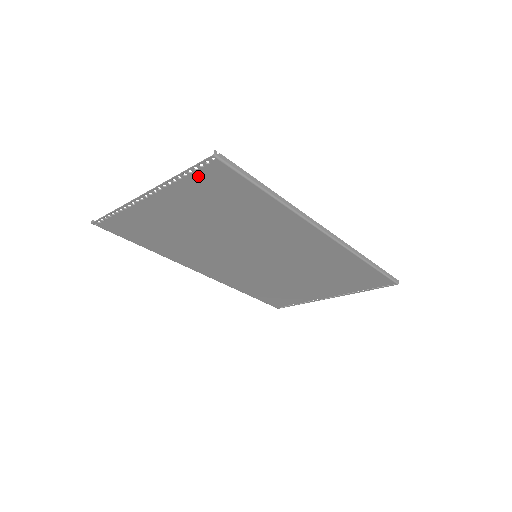
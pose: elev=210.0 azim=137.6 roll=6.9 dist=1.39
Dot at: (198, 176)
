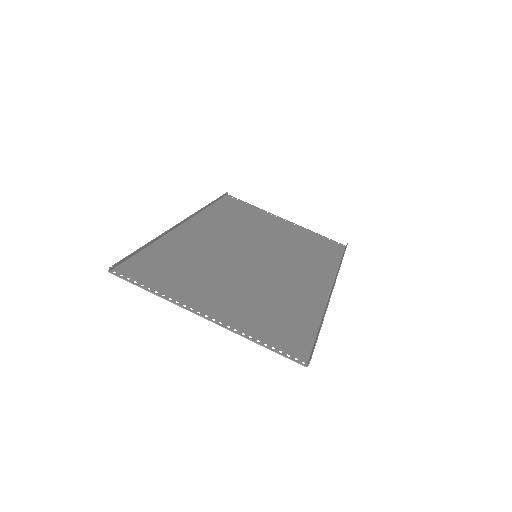
Dot at: (276, 344)
